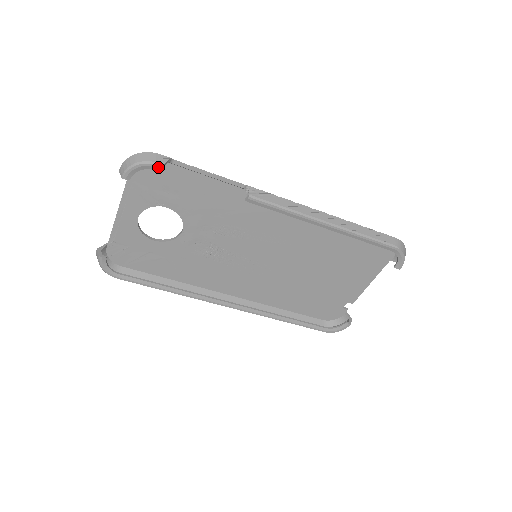
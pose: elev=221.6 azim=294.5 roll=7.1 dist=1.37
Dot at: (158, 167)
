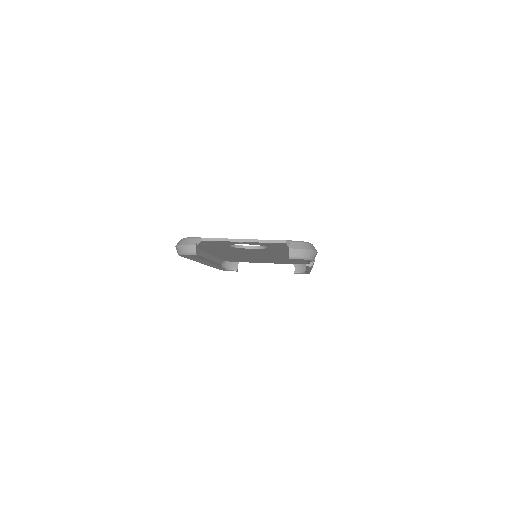
Dot at: (311, 261)
